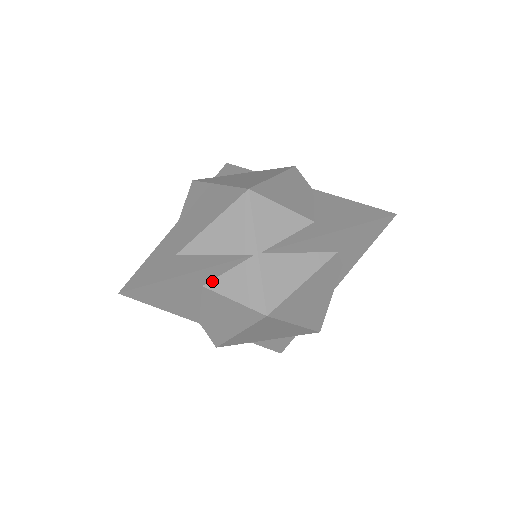
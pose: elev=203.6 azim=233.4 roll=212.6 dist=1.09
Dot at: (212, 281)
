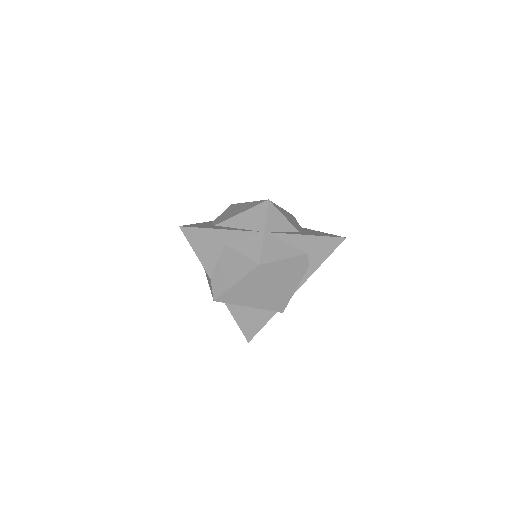
Dot at: (232, 242)
